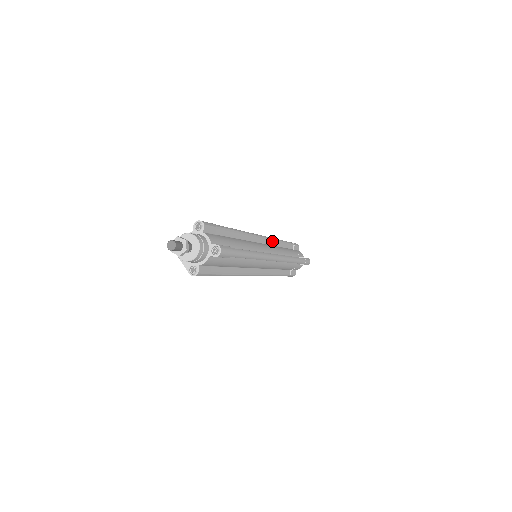
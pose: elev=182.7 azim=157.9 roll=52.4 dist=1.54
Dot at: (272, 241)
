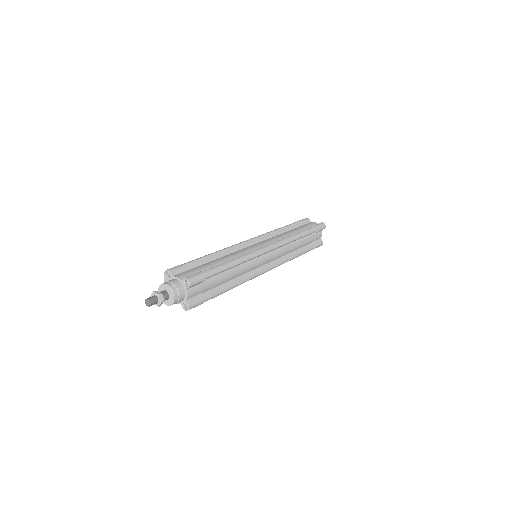
Dot at: (284, 244)
